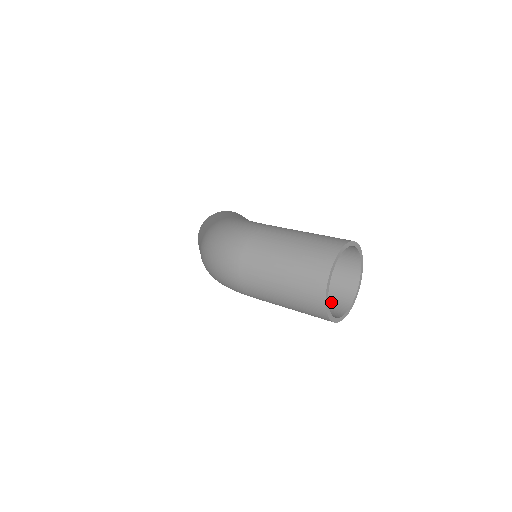
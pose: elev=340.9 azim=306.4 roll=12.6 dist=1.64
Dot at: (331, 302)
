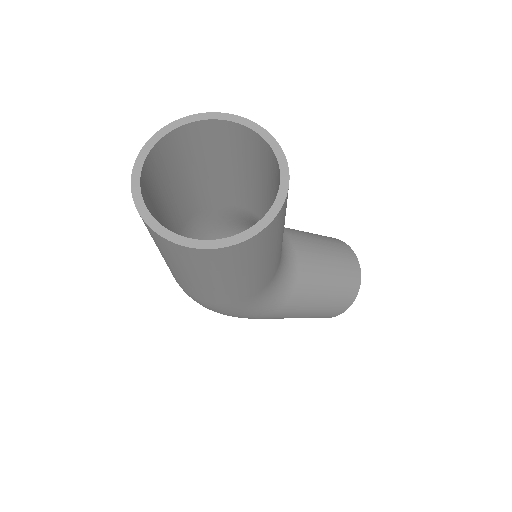
Dot at: occluded
